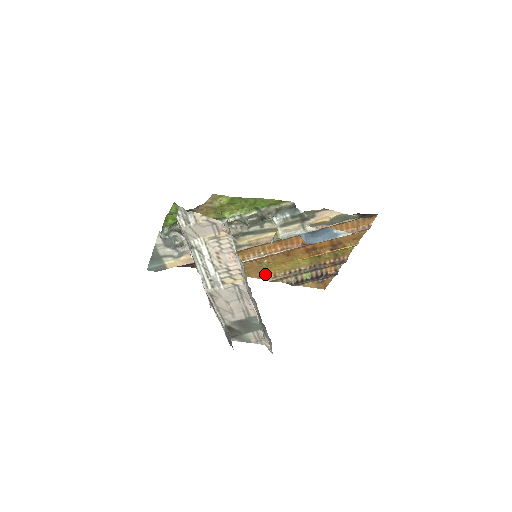
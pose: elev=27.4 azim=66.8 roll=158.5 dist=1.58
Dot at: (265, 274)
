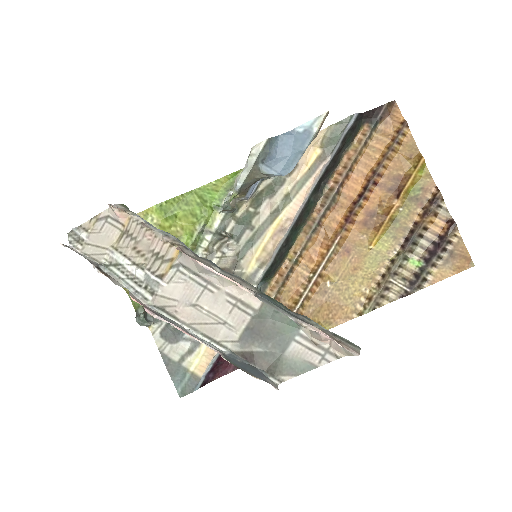
Dot at: (351, 306)
